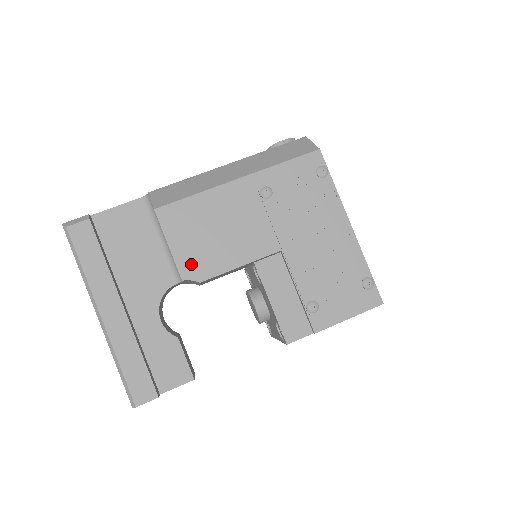
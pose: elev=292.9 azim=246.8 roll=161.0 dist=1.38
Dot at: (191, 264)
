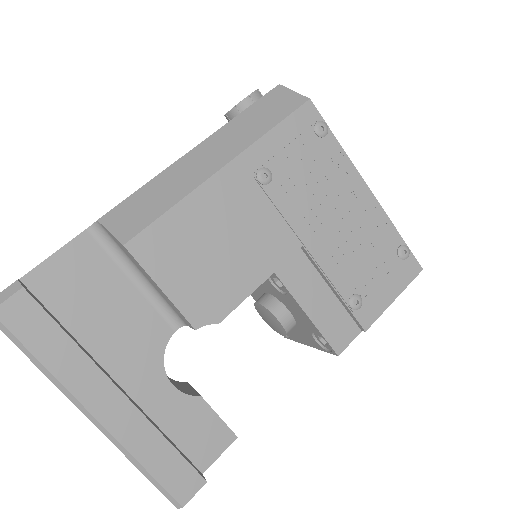
Dot at: (200, 304)
